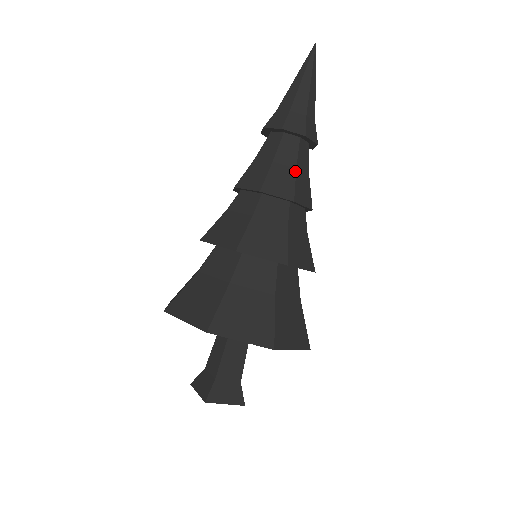
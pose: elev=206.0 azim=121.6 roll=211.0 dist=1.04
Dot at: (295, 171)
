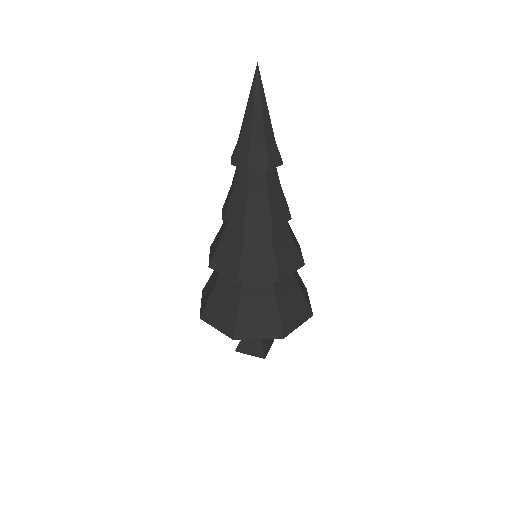
Dot at: (283, 194)
